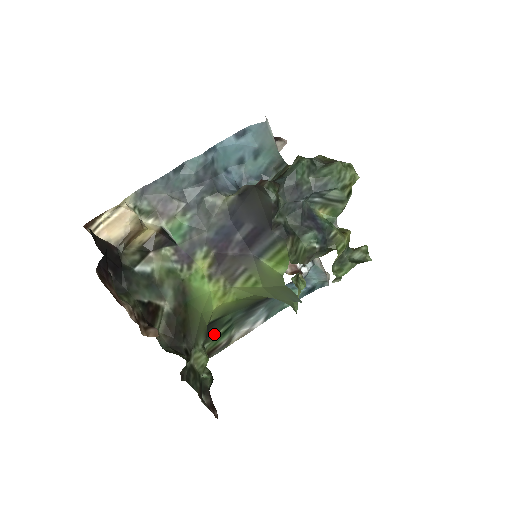
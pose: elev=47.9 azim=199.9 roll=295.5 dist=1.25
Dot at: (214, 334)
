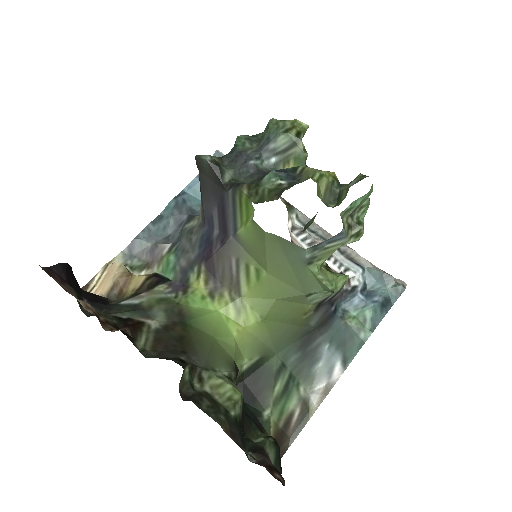
Dot at: (269, 393)
